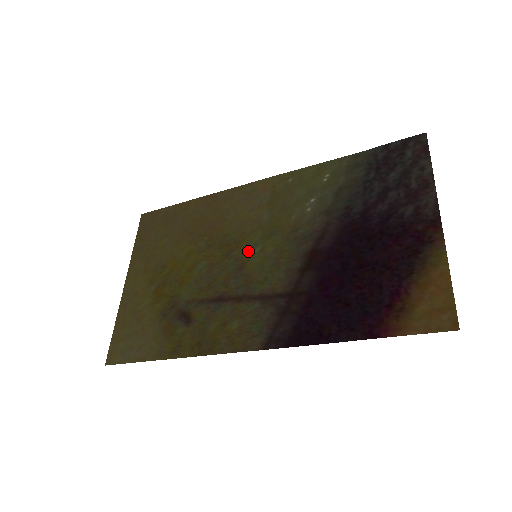
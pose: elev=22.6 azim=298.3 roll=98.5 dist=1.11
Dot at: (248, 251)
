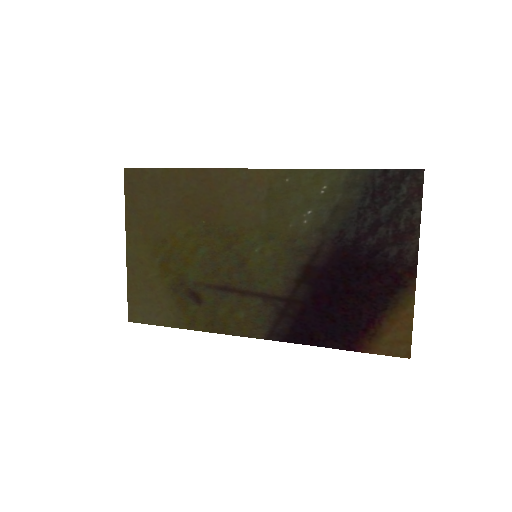
Dot at: (248, 249)
